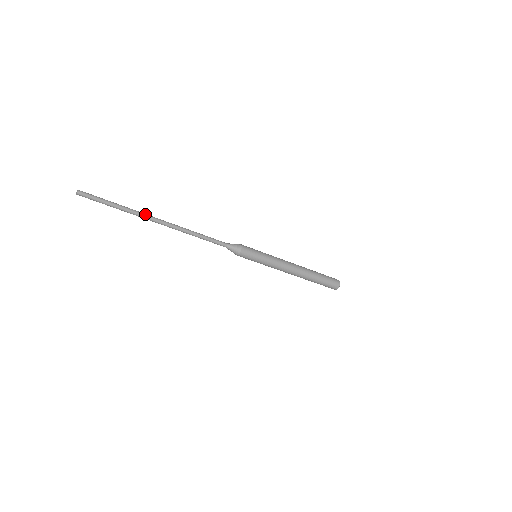
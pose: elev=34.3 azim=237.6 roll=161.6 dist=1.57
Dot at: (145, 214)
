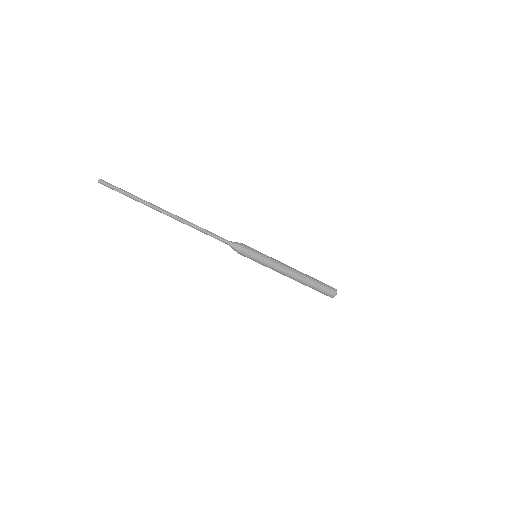
Dot at: (156, 206)
